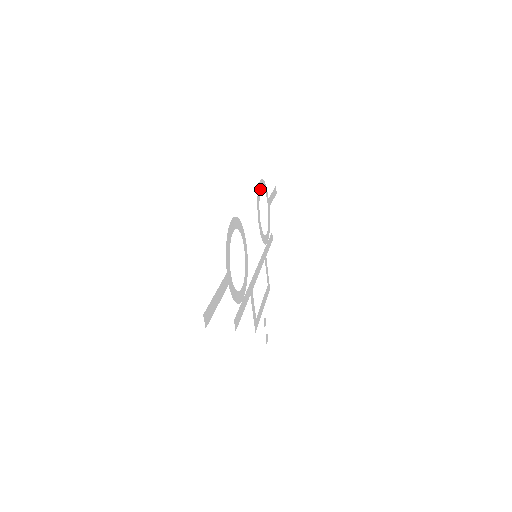
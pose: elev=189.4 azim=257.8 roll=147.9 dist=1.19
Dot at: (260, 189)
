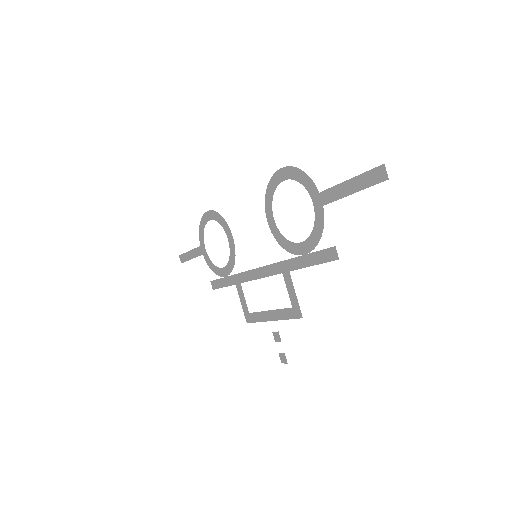
Dot at: (211, 218)
